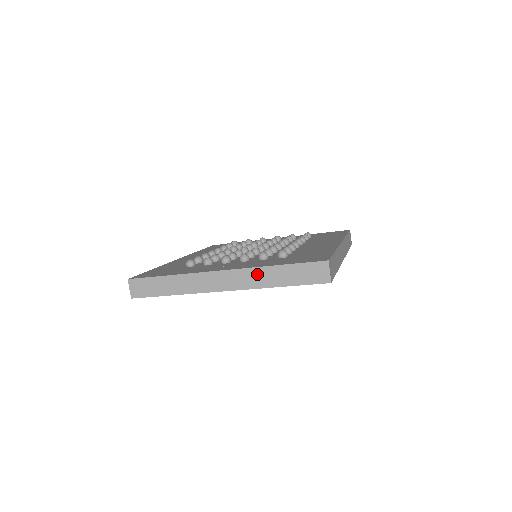
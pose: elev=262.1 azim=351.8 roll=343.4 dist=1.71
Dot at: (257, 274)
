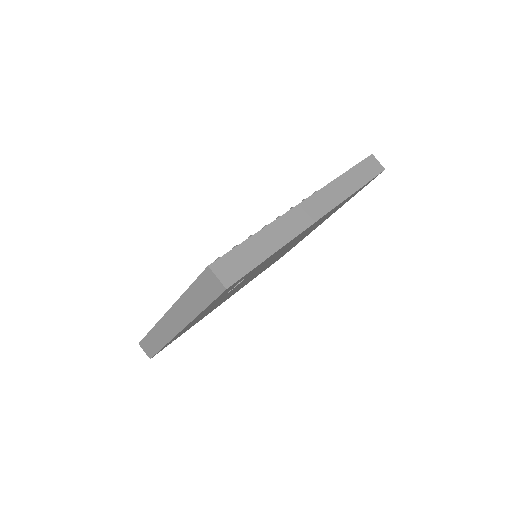
Dot at: (183, 306)
